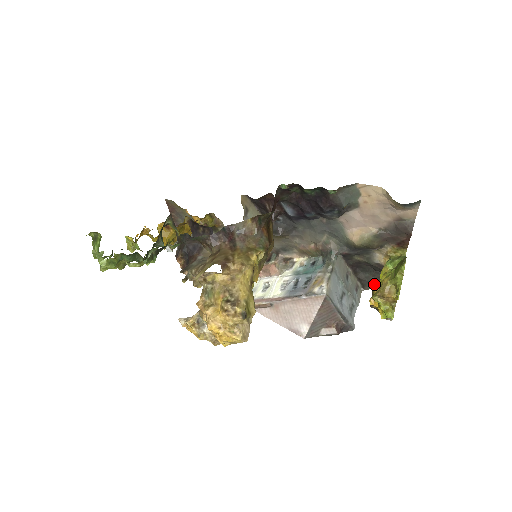
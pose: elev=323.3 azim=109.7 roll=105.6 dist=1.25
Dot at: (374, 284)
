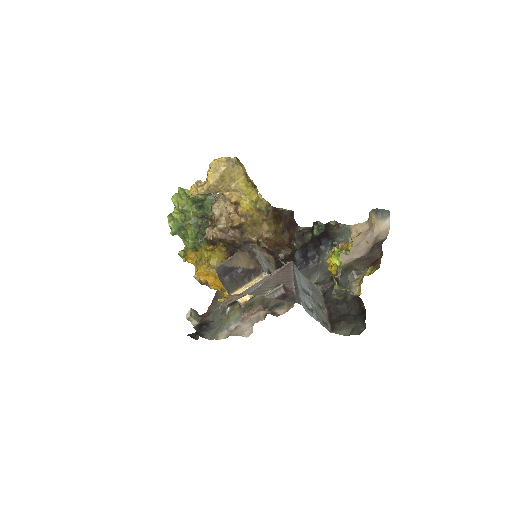
Dot at: (345, 327)
